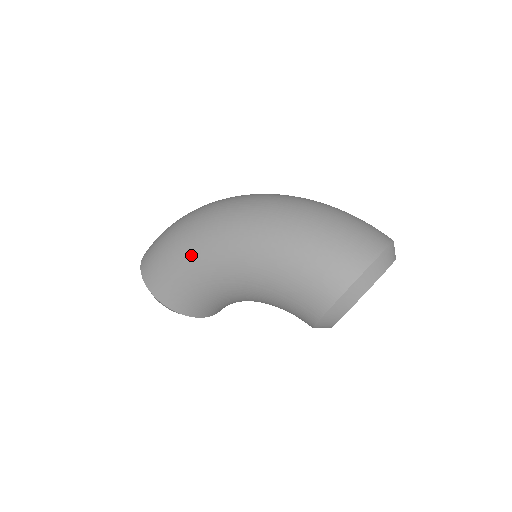
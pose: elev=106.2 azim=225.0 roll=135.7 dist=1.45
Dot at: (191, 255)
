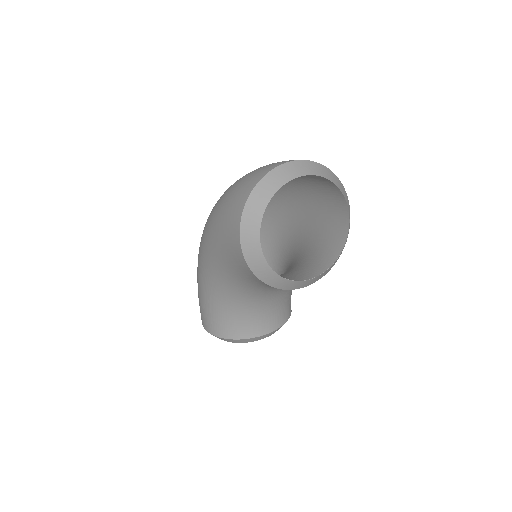
Dot at: (198, 275)
